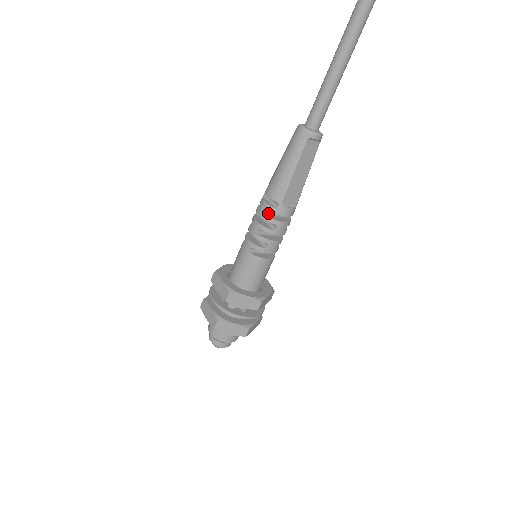
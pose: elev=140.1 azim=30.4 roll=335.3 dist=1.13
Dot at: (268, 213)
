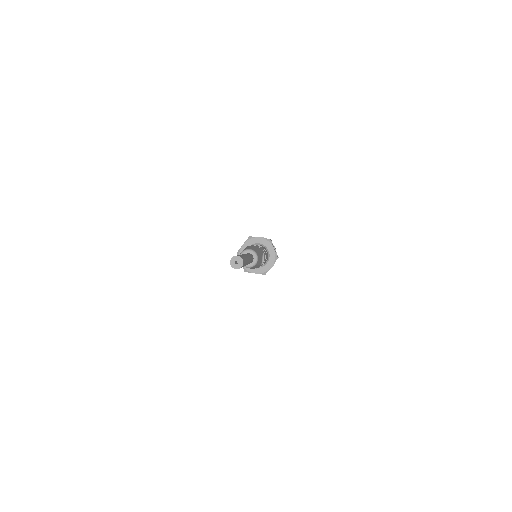
Dot at: occluded
